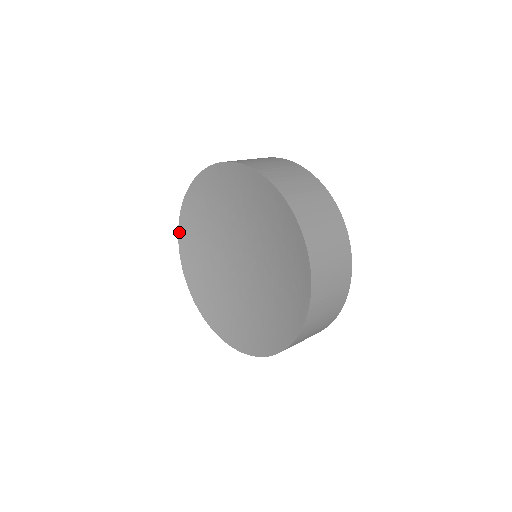
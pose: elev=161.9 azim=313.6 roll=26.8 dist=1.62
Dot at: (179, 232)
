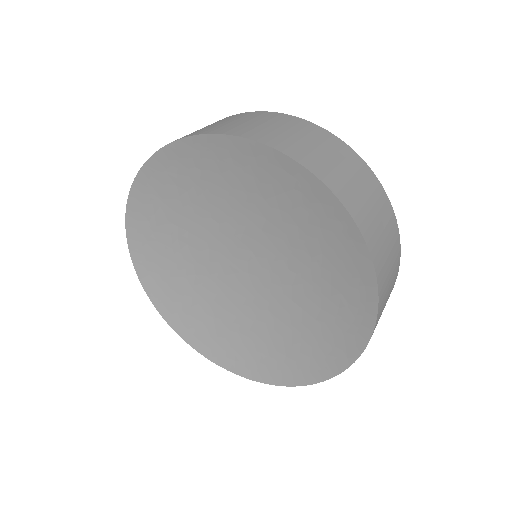
Dot at: (161, 151)
